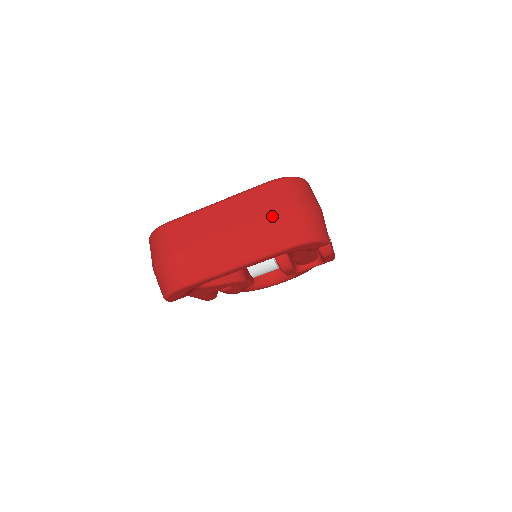
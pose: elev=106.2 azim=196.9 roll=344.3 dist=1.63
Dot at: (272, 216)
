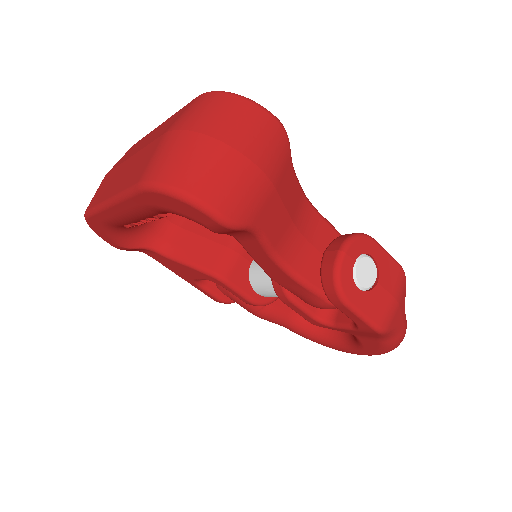
Dot at: (159, 138)
